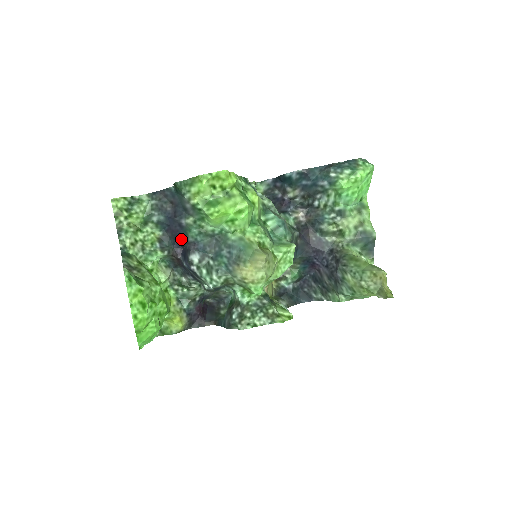
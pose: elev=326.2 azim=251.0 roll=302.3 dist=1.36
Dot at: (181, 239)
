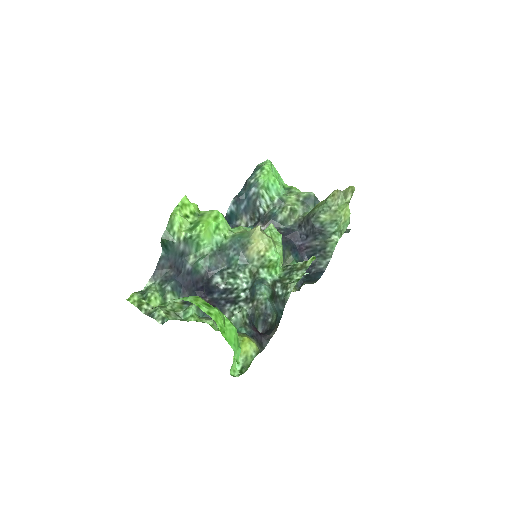
Dot at: (197, 283)
